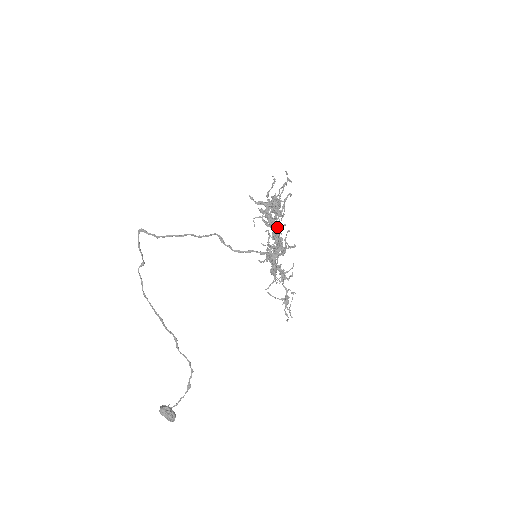
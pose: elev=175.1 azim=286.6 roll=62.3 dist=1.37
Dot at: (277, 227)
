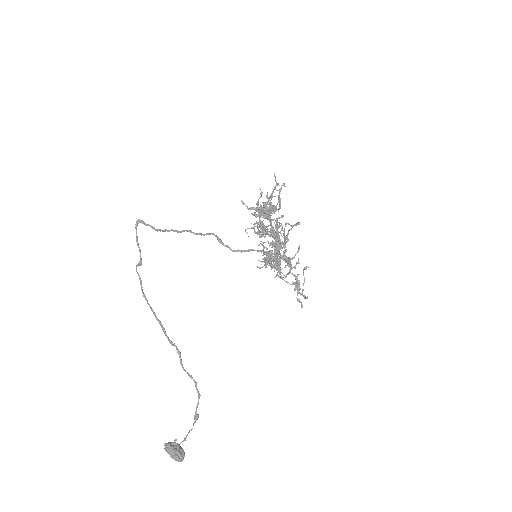
Dot at: occluded
